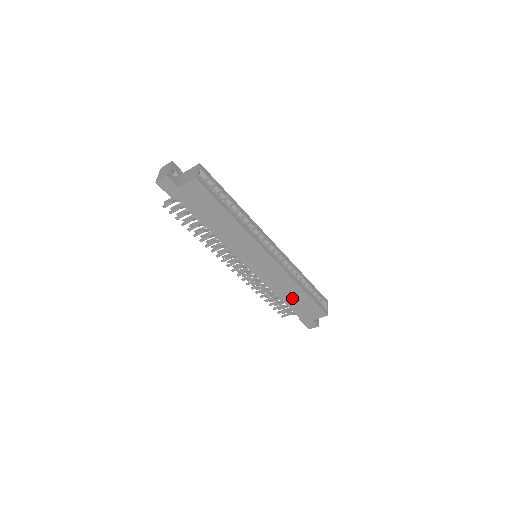
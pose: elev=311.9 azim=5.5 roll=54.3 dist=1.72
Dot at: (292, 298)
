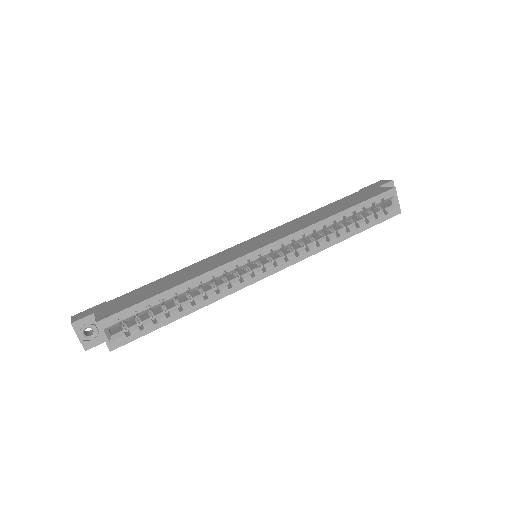
Dot at: occluded
